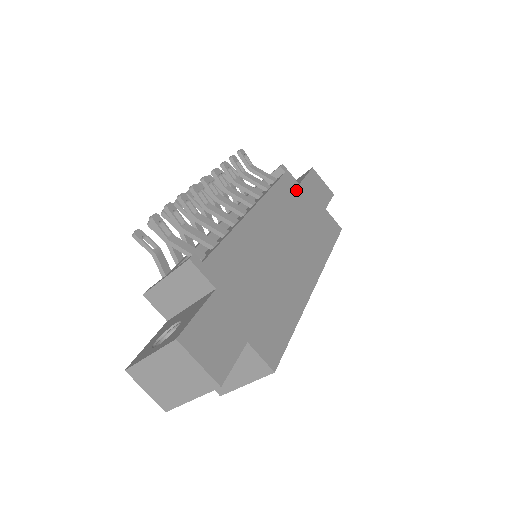
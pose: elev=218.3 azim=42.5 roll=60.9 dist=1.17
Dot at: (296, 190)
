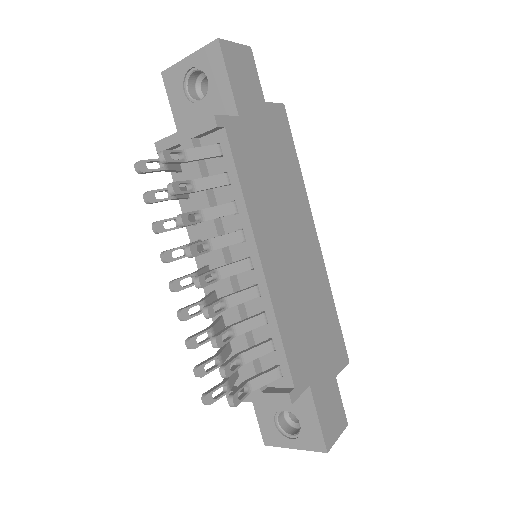
Dot at: (245, 136)
